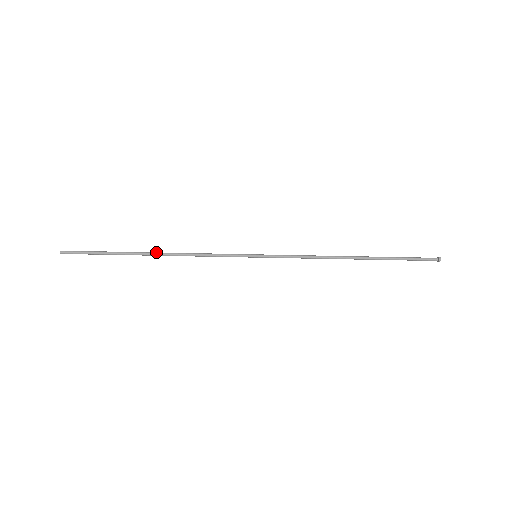
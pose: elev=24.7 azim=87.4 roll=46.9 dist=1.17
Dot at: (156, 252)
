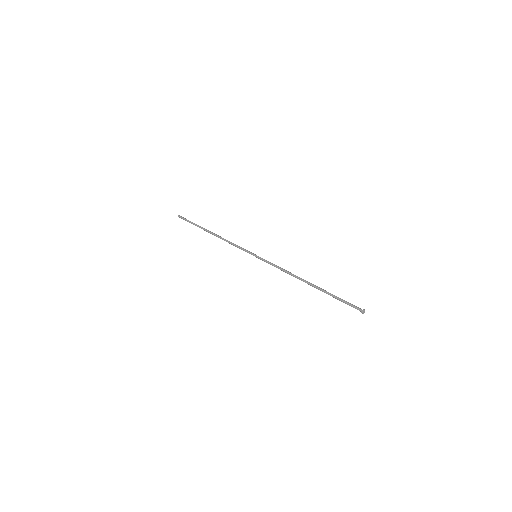
Dot at: (212, 234)
